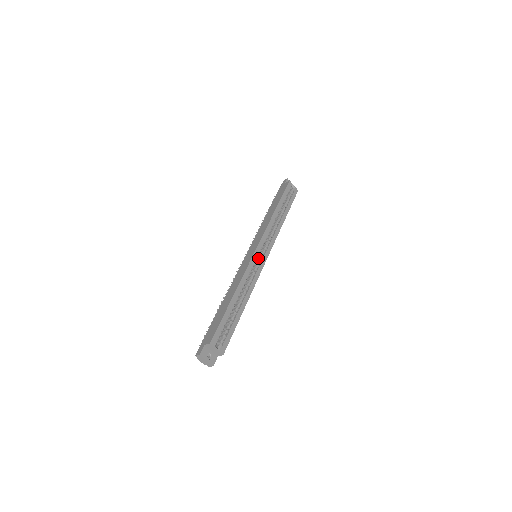
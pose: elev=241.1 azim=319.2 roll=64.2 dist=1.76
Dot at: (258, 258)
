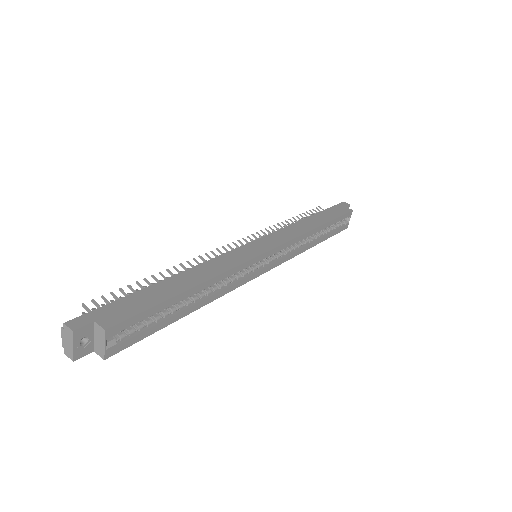
Dot at: (258, 262)
